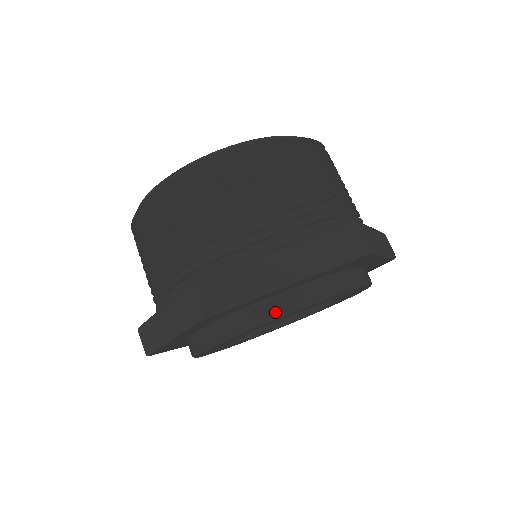
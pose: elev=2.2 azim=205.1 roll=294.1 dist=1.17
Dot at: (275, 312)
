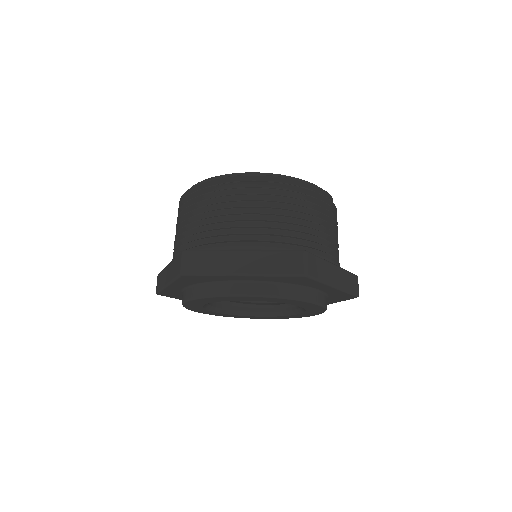
Dot at: (231, 292)
